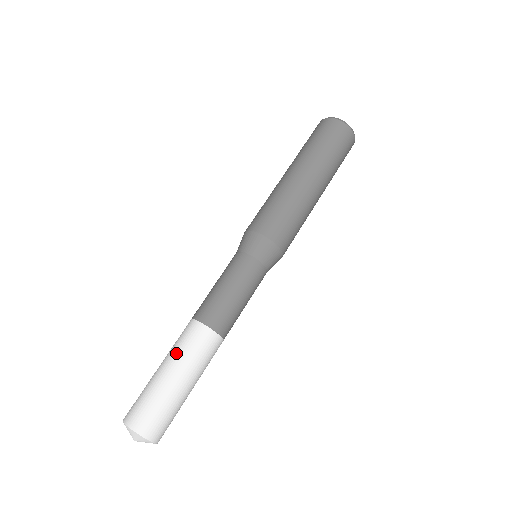
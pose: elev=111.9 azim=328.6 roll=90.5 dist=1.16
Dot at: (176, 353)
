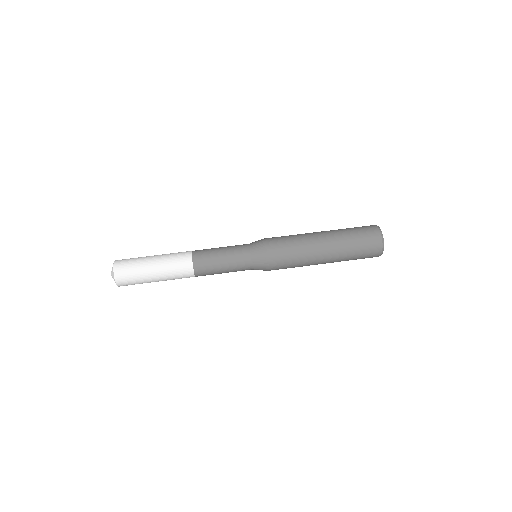
Dot at: (167, 254)
